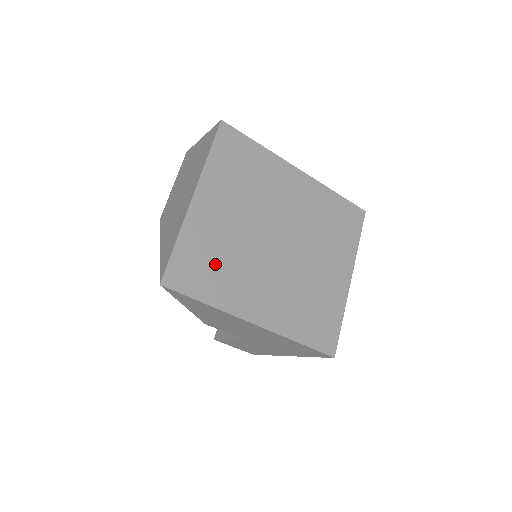
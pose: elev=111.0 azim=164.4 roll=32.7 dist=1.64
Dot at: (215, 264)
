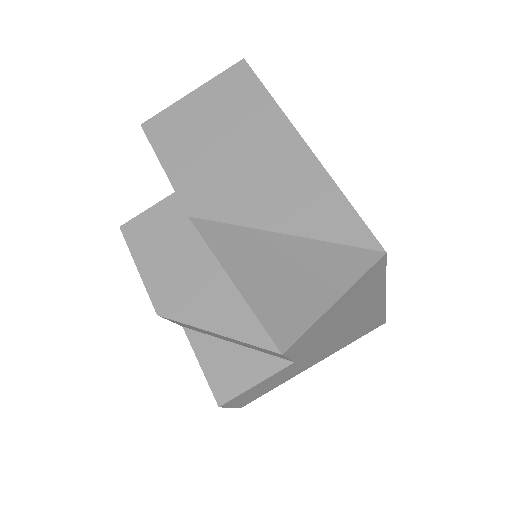
Dot at: occluded
